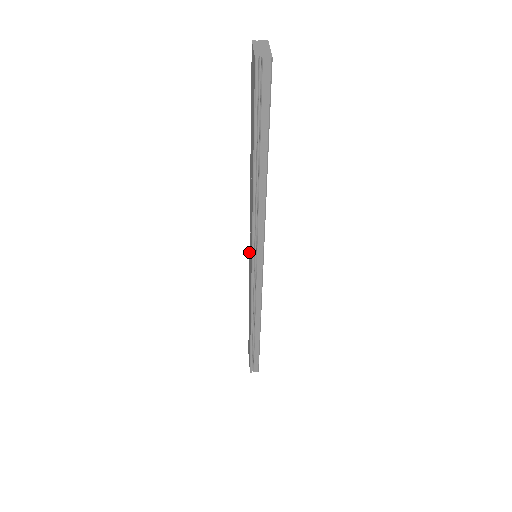
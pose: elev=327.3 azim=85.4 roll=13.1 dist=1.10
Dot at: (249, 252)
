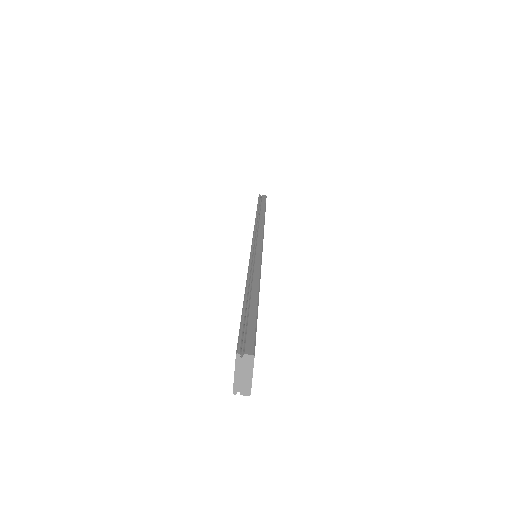
Dot at: (252, 240)
